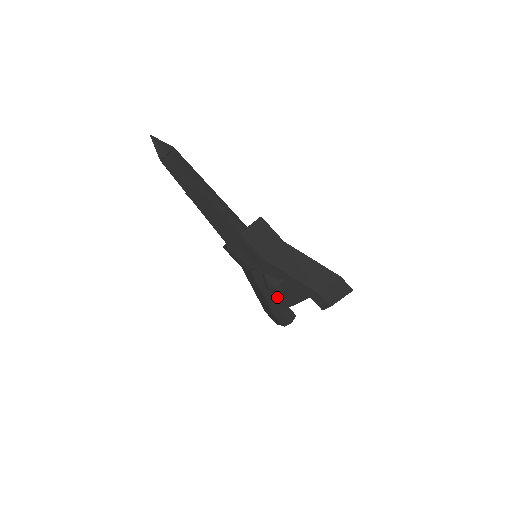
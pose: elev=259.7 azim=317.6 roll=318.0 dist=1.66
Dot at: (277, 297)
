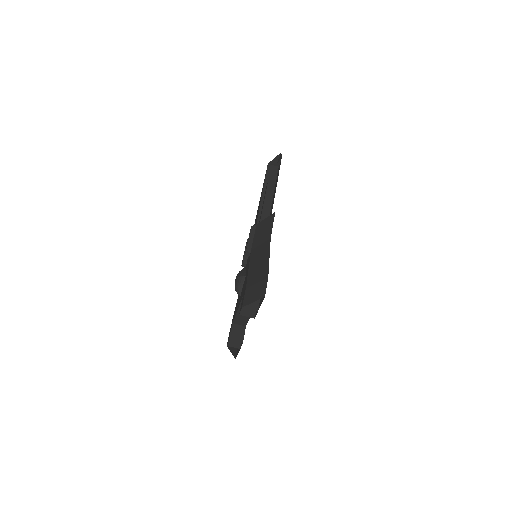
Dot at: (238, 301)
